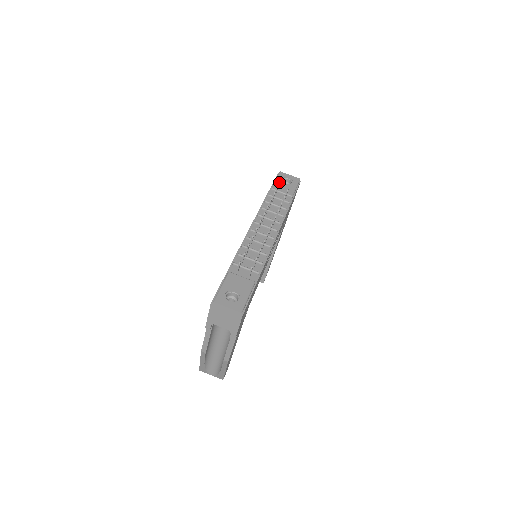
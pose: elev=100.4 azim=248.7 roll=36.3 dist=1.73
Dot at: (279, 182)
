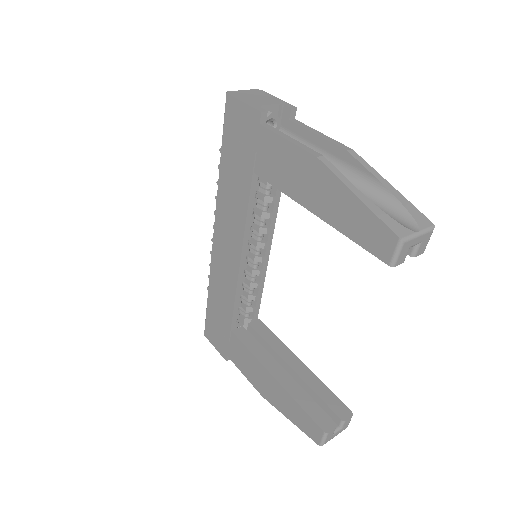
Dot at: occluded
